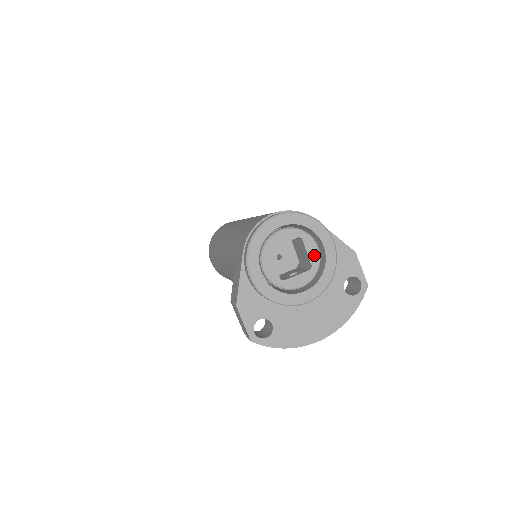
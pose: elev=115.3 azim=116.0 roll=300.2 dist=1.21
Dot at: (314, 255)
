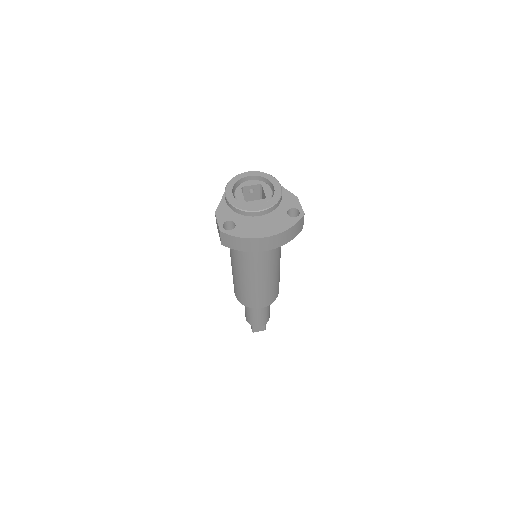
Dot at: (268, 193)
